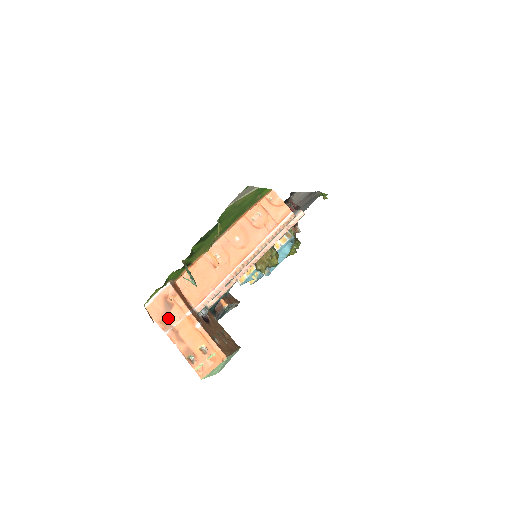
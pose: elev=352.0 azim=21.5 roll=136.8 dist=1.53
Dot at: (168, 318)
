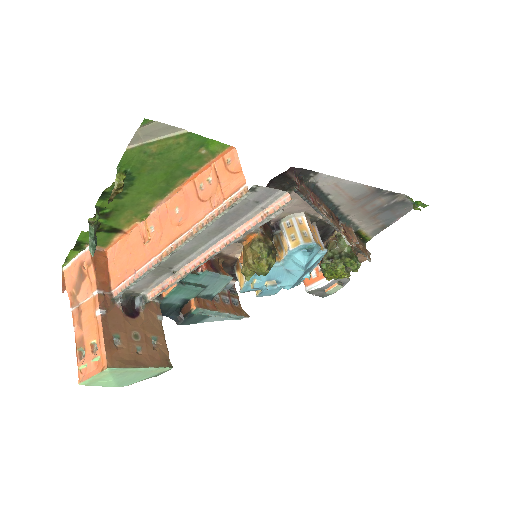
Dot at: (78, 291)
